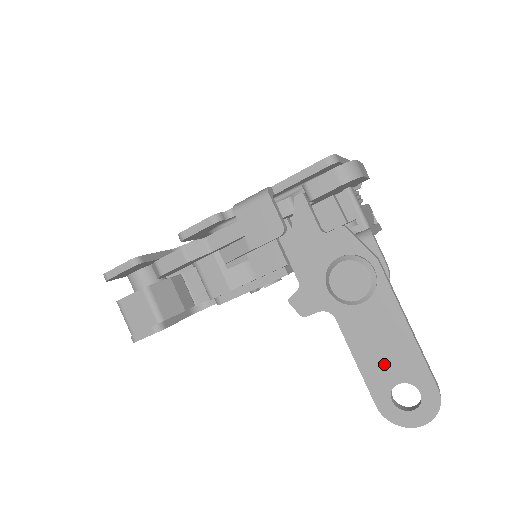
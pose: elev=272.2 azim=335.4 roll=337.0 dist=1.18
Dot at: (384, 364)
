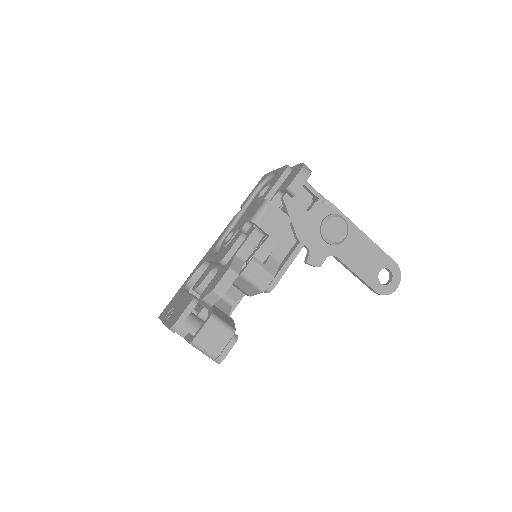
Dot at: (369, 266)
